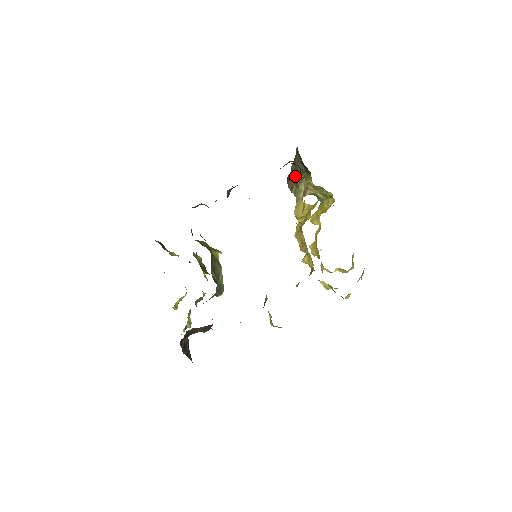
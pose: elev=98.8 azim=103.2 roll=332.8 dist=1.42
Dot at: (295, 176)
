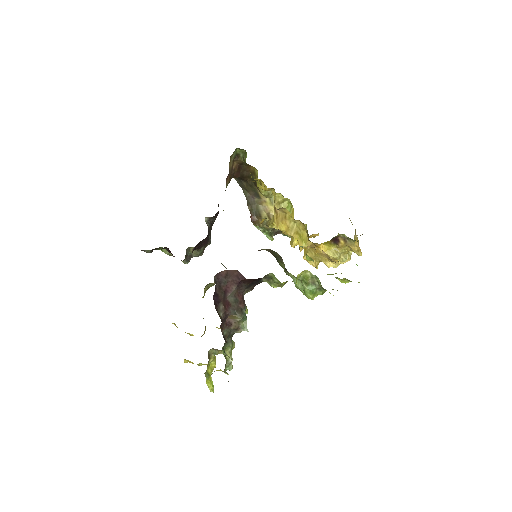
Dot at: (255, 213)
